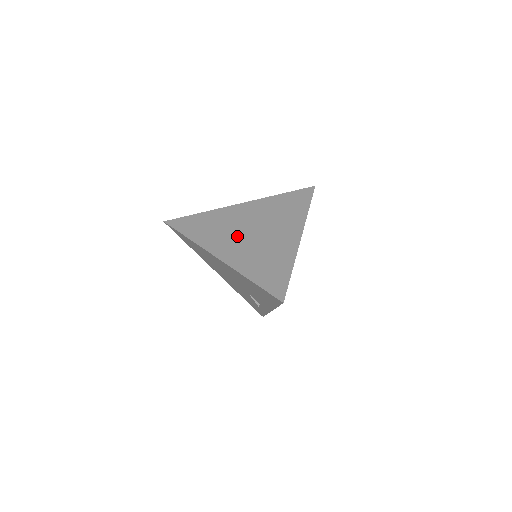
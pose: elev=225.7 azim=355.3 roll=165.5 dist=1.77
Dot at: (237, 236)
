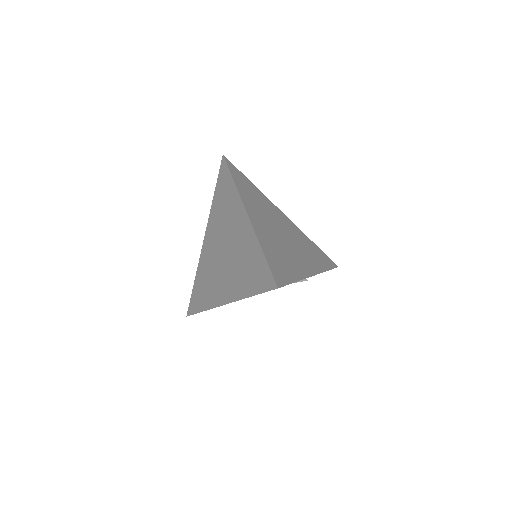
Dot at: (220, 270)
